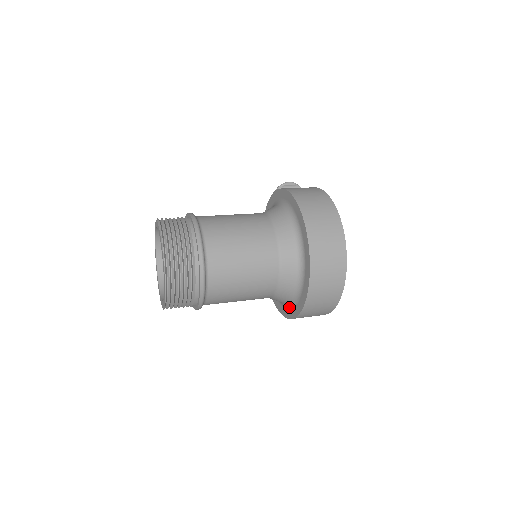
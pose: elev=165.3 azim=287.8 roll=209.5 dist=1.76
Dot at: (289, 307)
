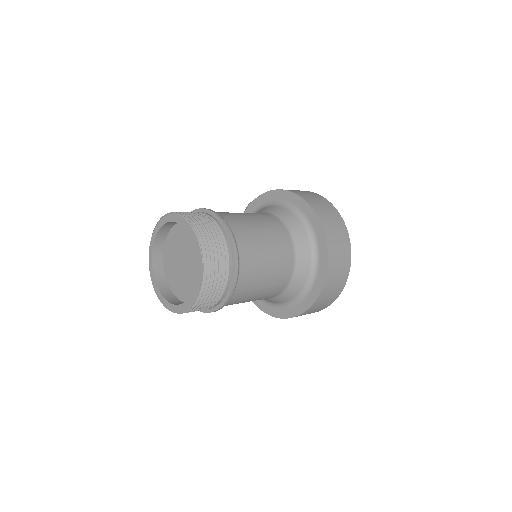
Dot at: (302, 298)
